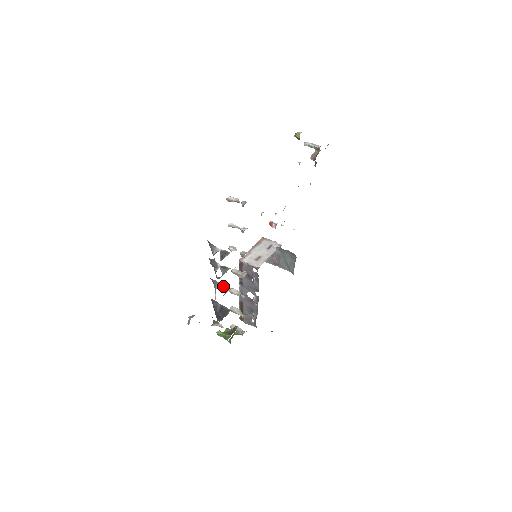
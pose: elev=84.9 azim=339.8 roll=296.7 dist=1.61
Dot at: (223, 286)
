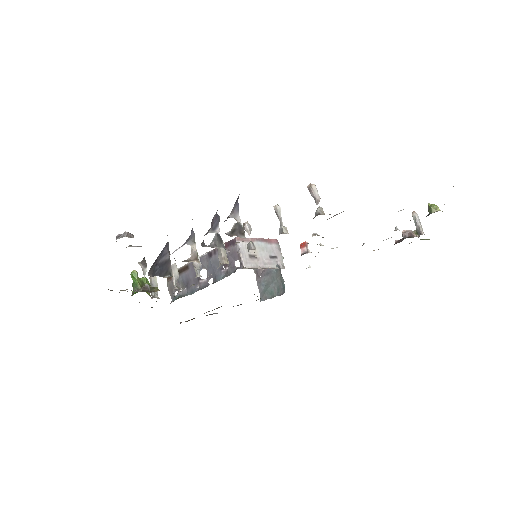
Dot at: (195, 249)
